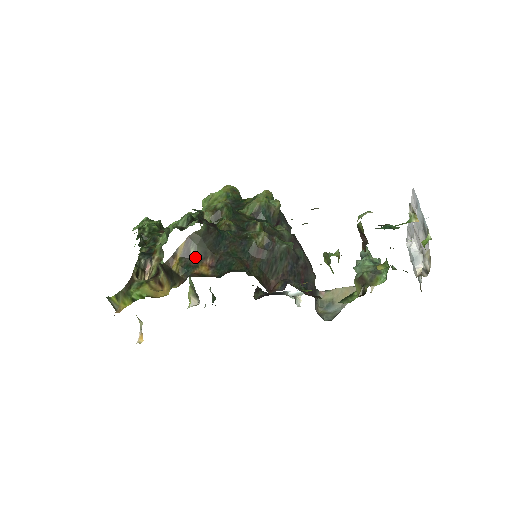
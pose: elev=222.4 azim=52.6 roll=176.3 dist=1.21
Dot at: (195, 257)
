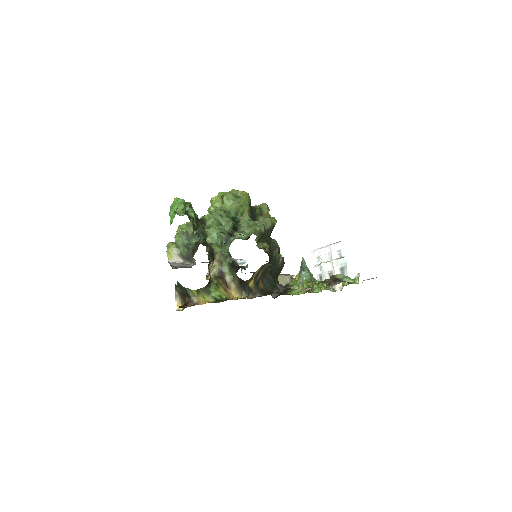
Dot at: (259, 277)
